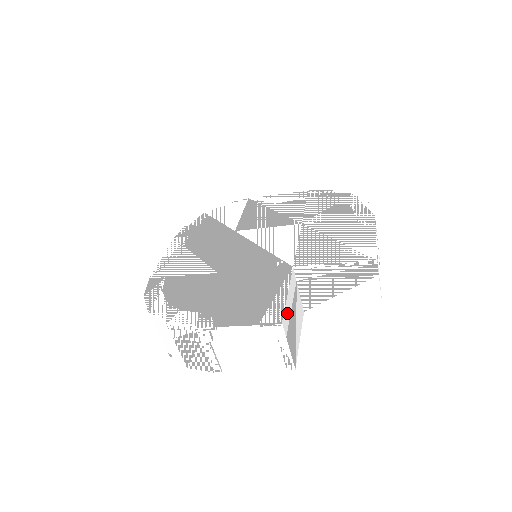
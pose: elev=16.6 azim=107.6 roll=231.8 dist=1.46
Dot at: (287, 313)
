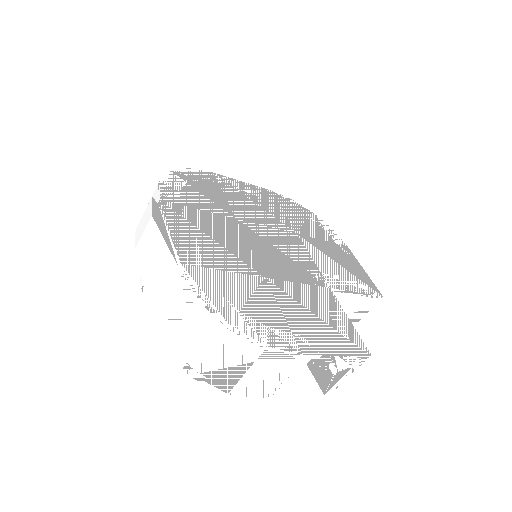
Dot at: occluded
